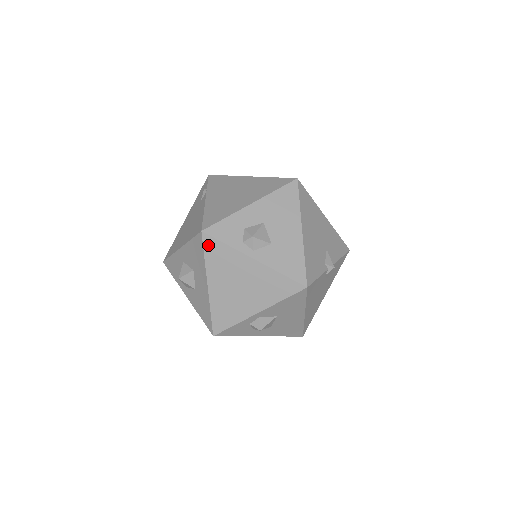
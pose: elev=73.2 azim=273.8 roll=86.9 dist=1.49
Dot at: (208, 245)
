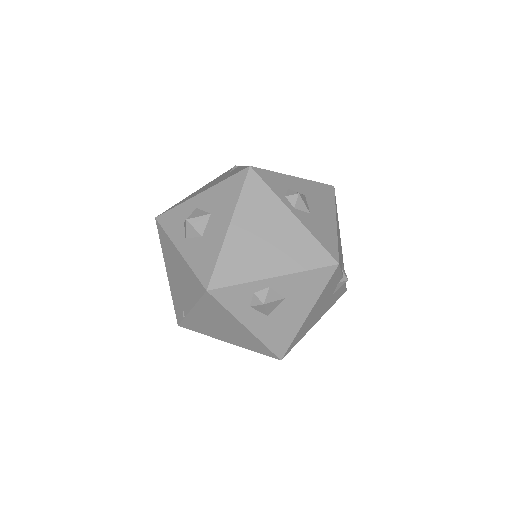
Dot at: (250, 182)
